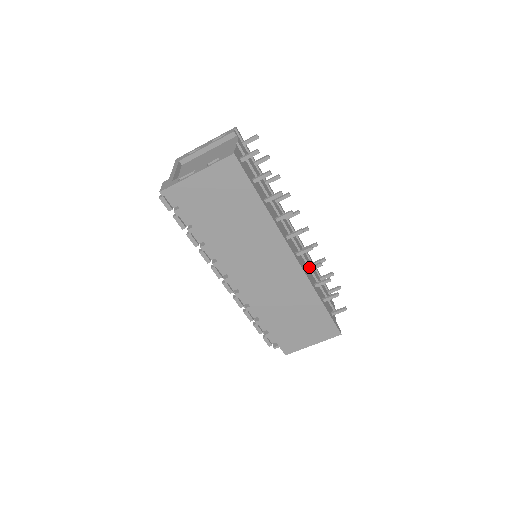
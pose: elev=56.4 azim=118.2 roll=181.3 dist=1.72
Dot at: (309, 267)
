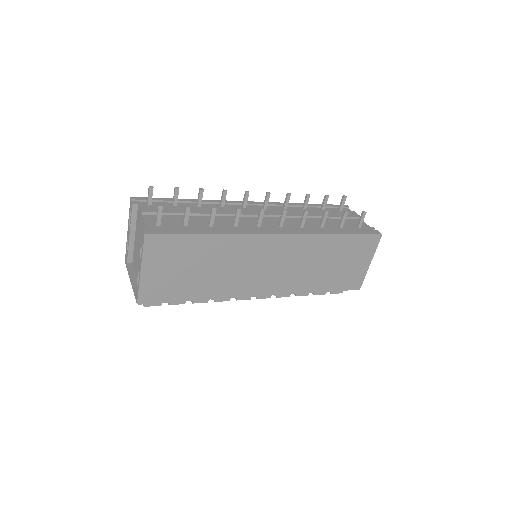
Dot at: (300, 222)
